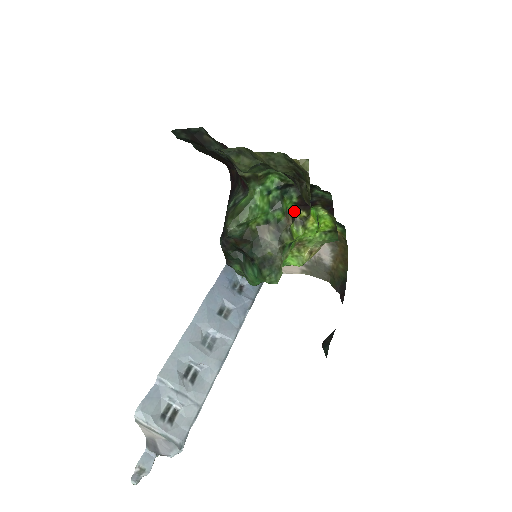
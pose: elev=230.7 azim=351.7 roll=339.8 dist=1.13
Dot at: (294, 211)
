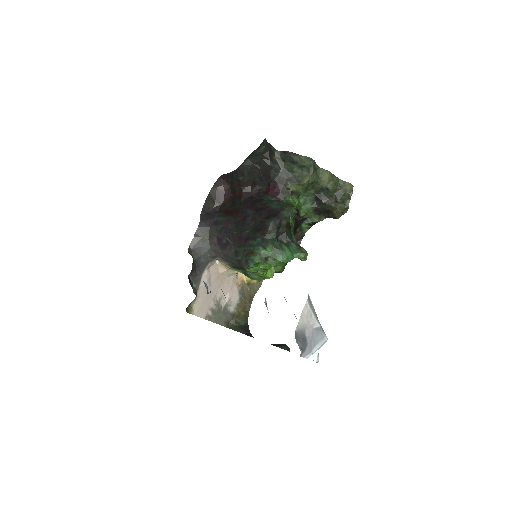
Dot at: occluded
